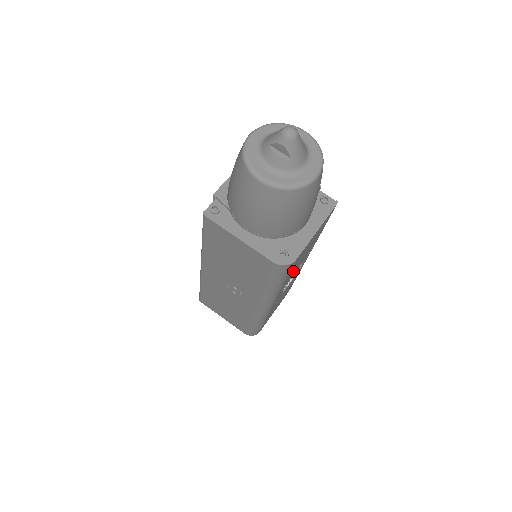
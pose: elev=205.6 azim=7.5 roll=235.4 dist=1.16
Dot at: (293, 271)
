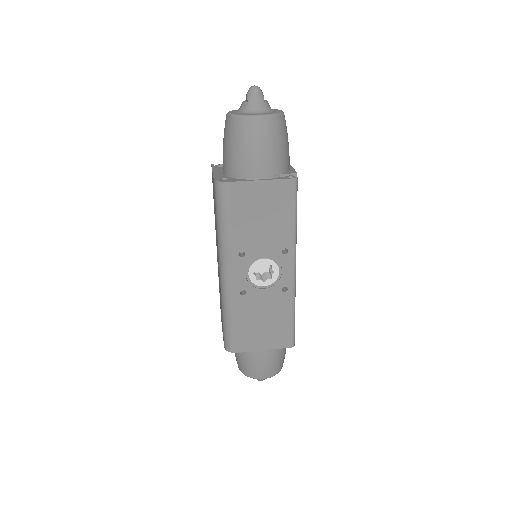
Dot at: (247, 232)
